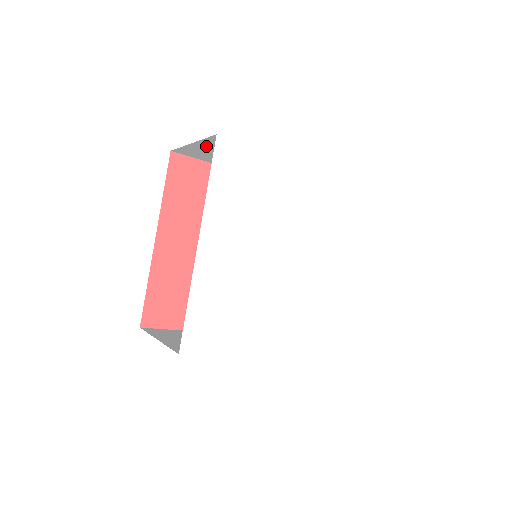
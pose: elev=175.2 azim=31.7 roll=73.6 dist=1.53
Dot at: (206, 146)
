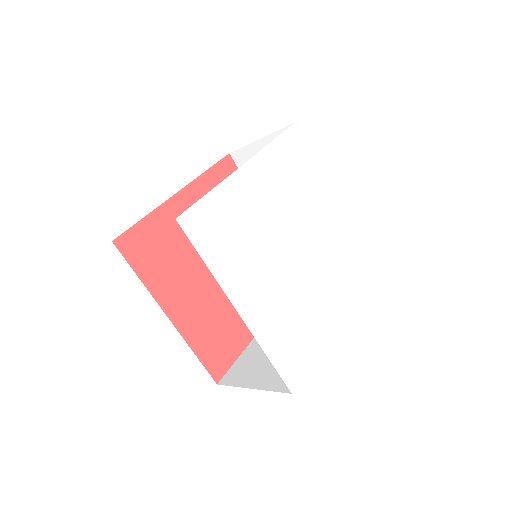
Dot at: occluded
